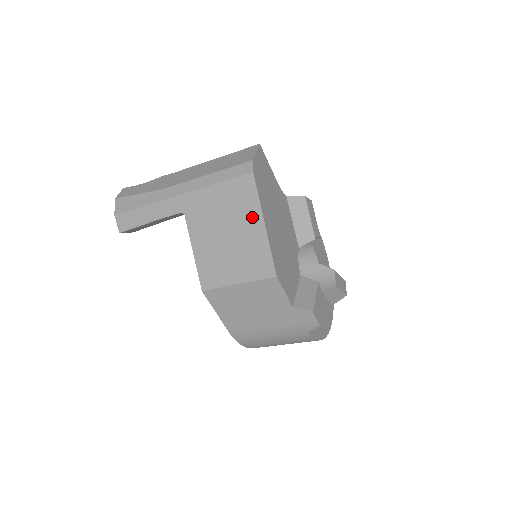
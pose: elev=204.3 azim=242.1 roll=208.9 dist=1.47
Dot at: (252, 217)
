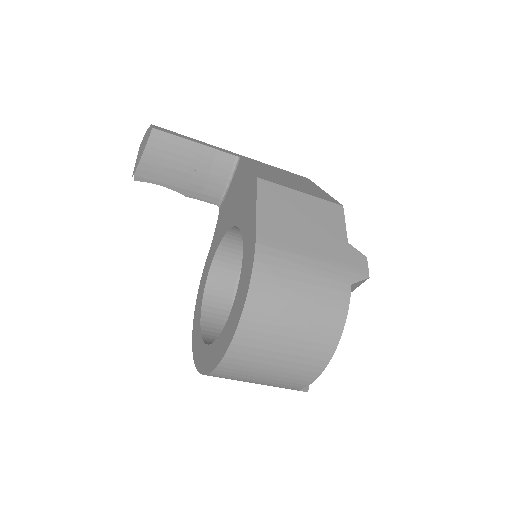
Dot at: (311, 185)
